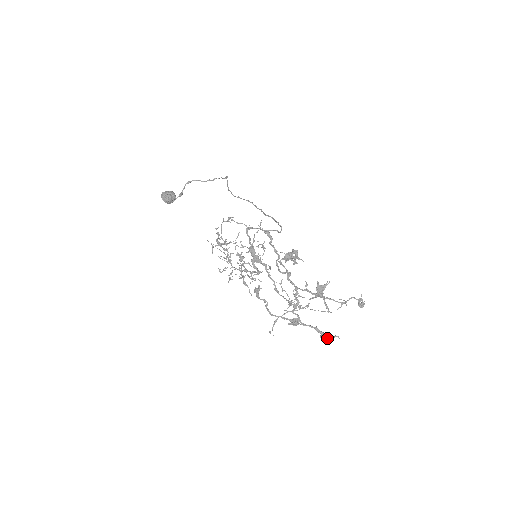
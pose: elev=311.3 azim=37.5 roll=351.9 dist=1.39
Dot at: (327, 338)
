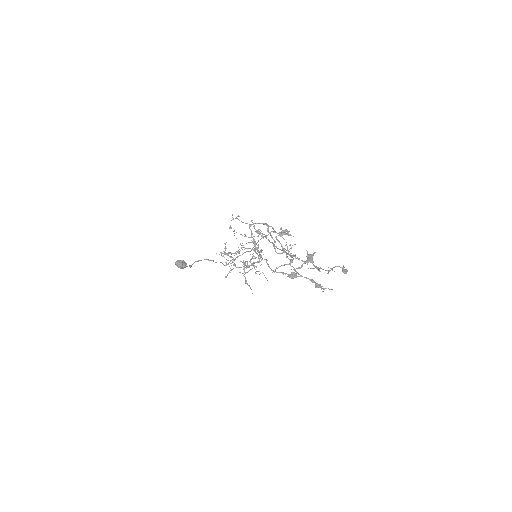
Dot at: (321, 286)
